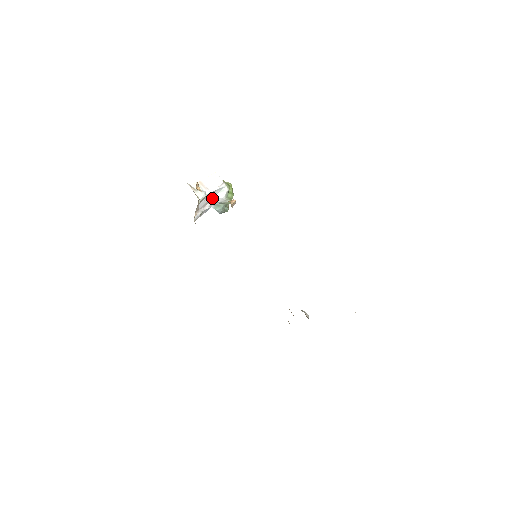
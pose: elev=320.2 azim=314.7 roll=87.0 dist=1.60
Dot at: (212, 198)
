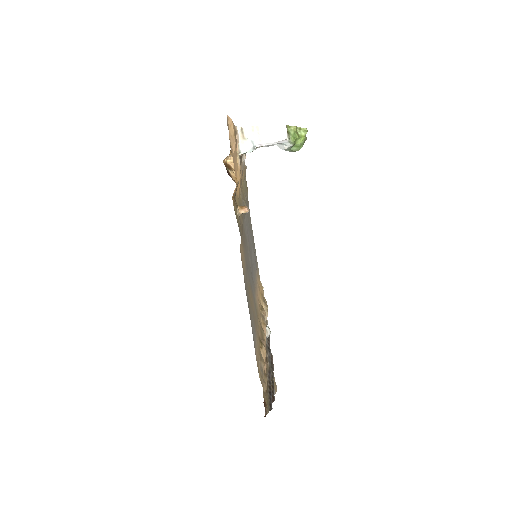
Dot at: occluded
